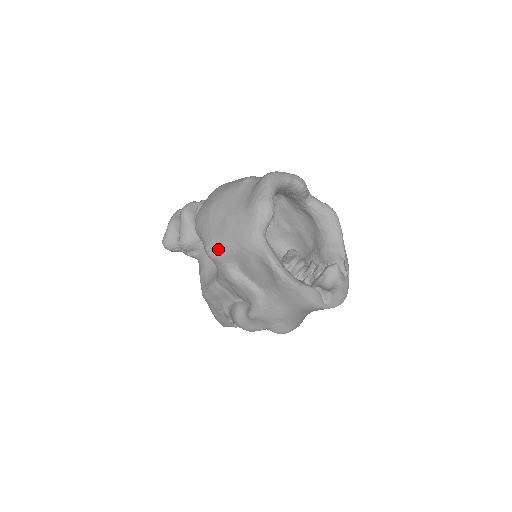
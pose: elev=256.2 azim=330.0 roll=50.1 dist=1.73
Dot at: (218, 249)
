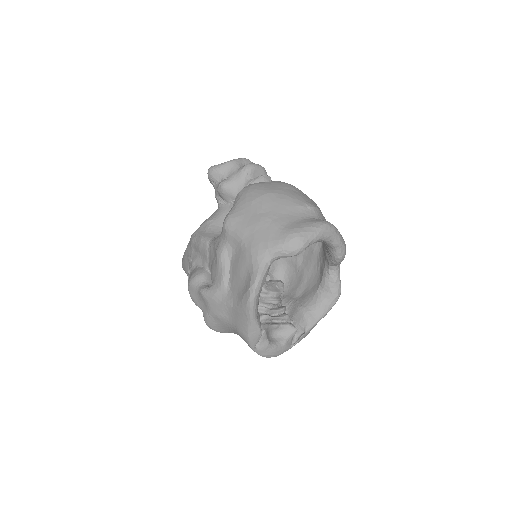
Dot at: (235, 228)
